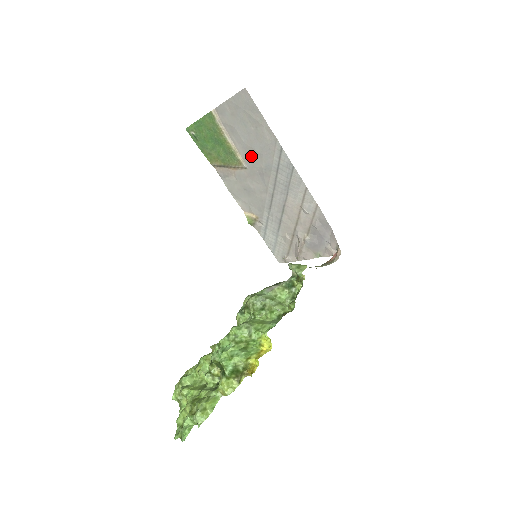
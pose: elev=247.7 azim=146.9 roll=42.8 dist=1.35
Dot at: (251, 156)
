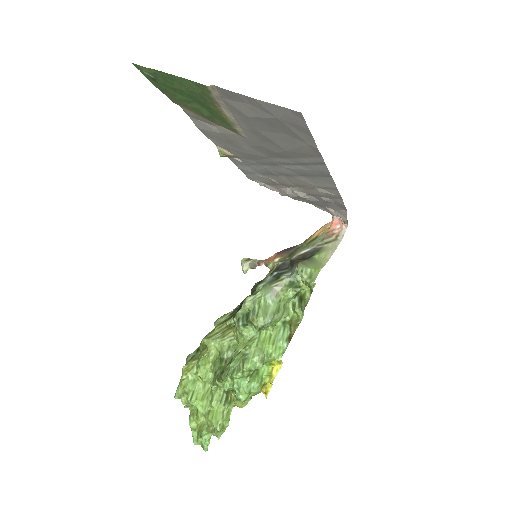
Dot at: (262, 139)
